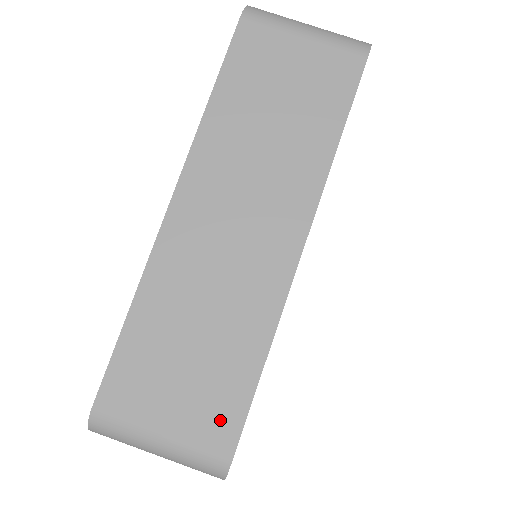
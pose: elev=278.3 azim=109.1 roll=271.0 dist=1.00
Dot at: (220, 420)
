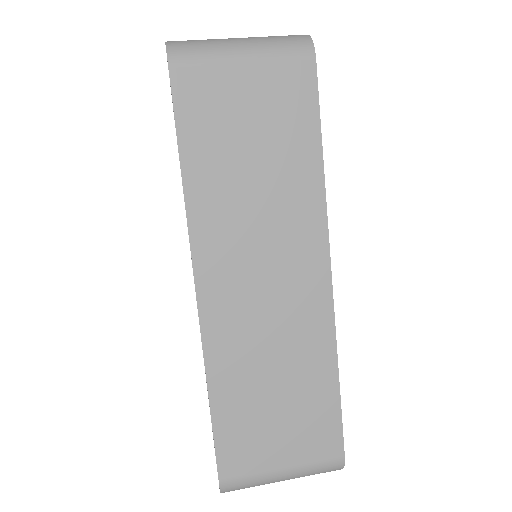
Dot at: (323, 437)
